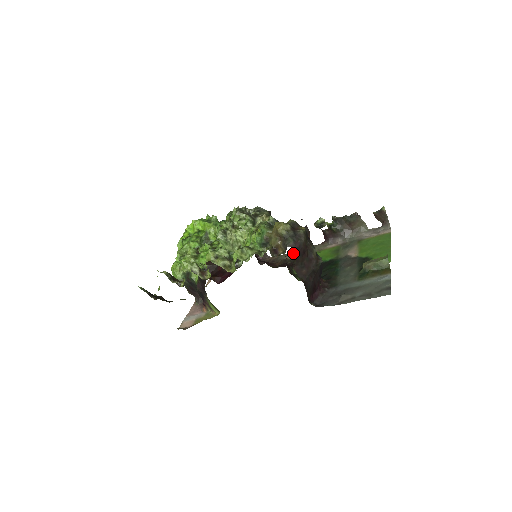
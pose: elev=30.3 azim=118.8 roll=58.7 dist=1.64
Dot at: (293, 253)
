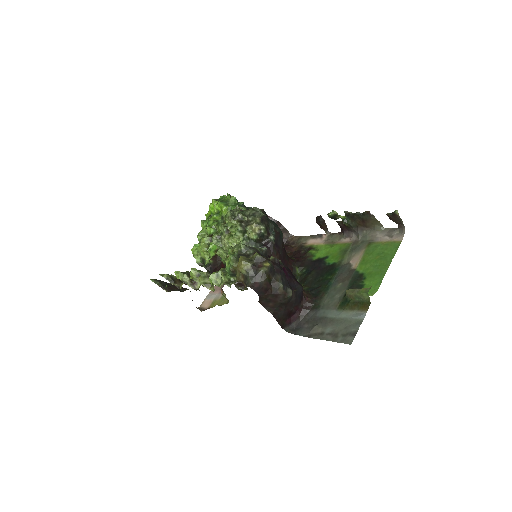
Dot at: (312, 237)
